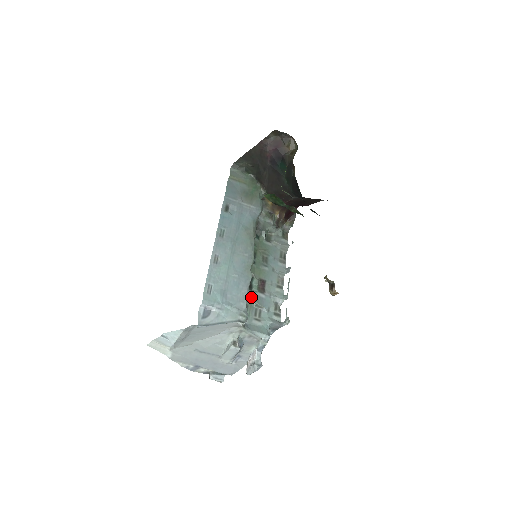
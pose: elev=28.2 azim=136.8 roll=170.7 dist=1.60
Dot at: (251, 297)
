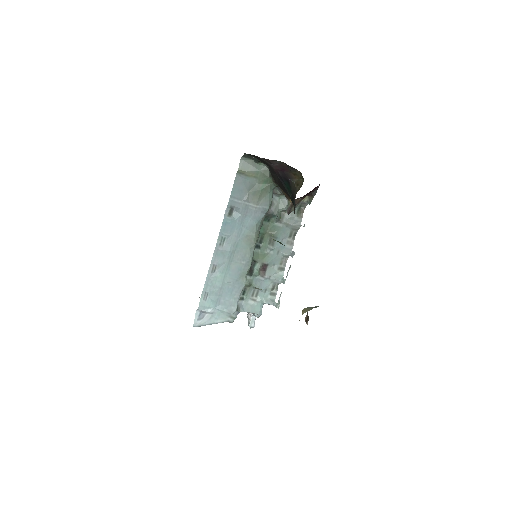
Dot at: (250, 282)
